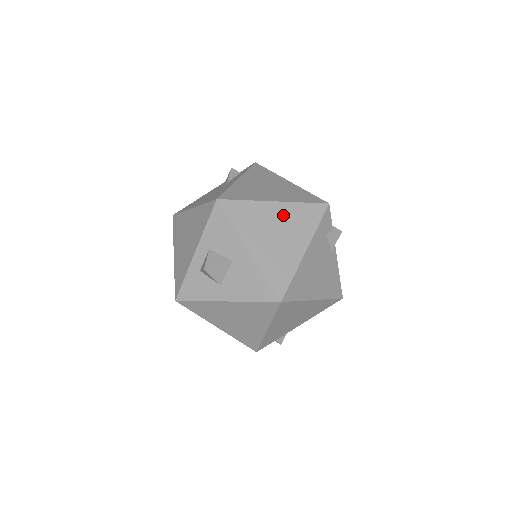
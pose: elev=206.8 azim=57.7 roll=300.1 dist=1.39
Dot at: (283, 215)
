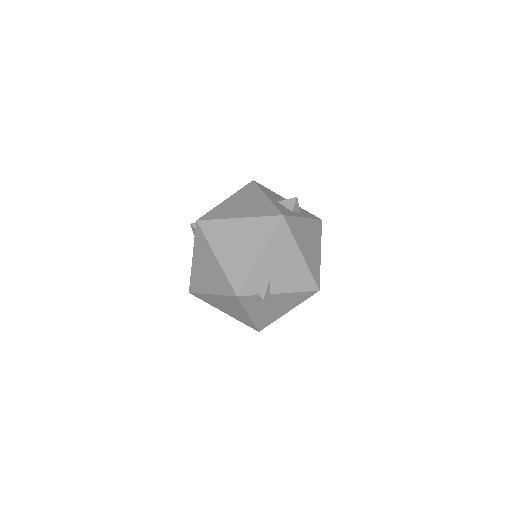
Dot at: (221, 300)
